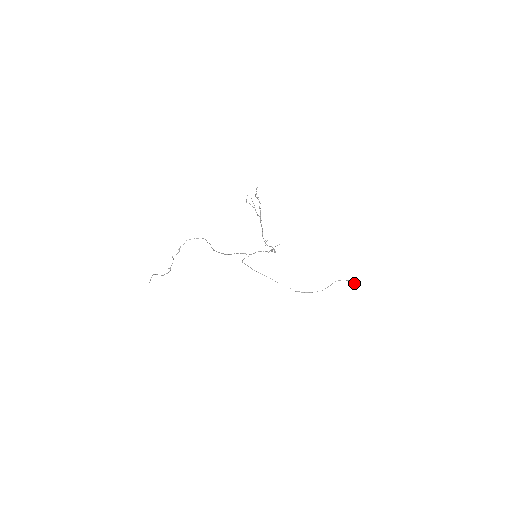
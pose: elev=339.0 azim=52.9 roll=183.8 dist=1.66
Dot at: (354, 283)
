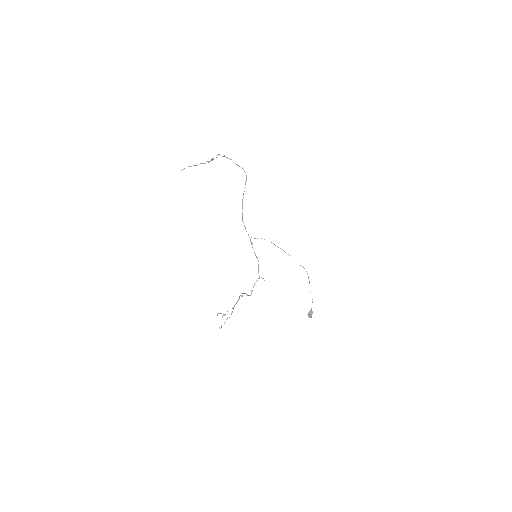
Dot at: (308, 315)
